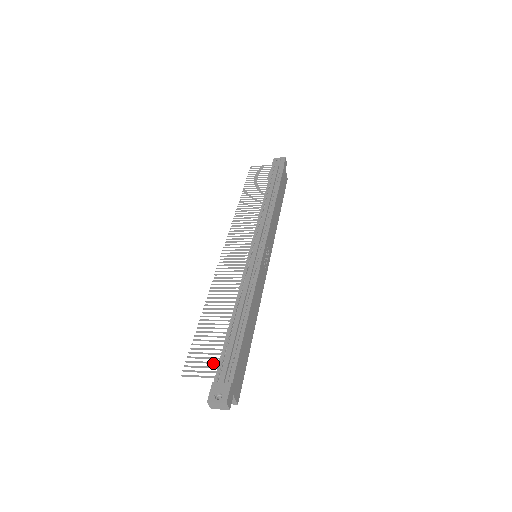
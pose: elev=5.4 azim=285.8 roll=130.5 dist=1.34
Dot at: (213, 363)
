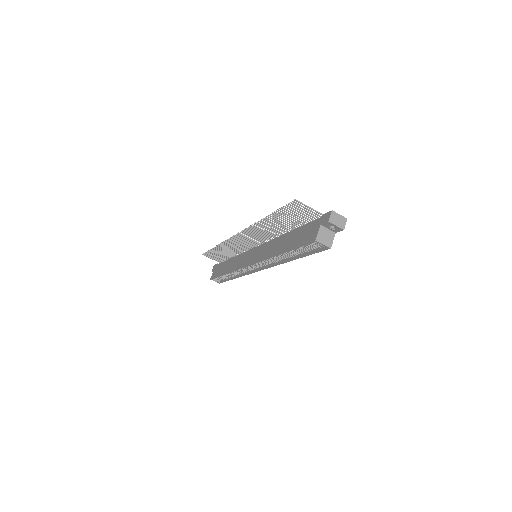
Dot at: (311, 215)
